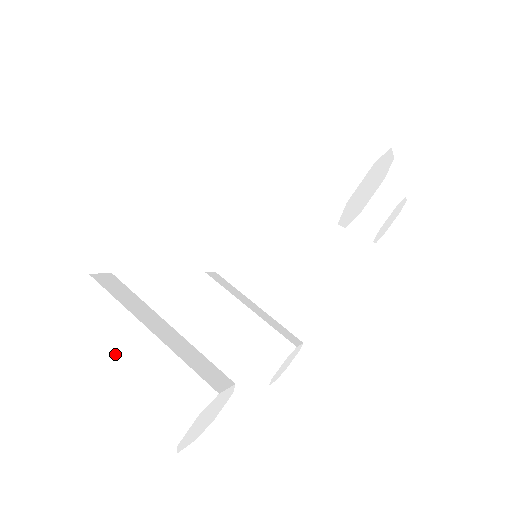
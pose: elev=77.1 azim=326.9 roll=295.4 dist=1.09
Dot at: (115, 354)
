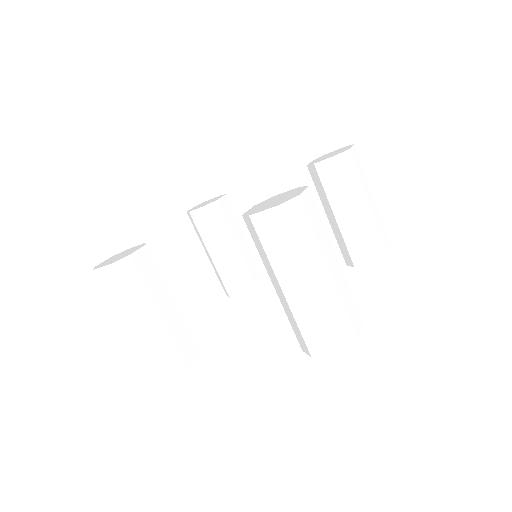
Dot at: (133, 319)
